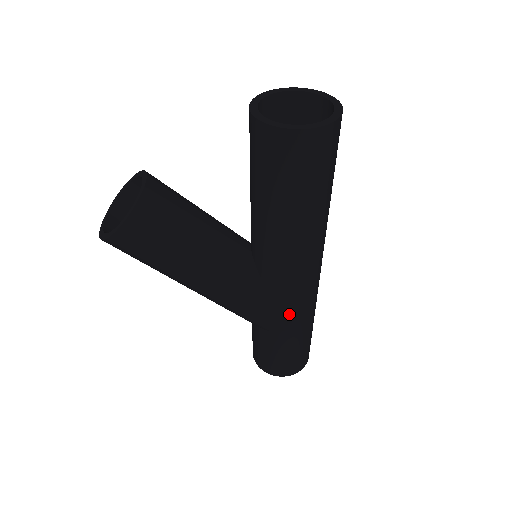
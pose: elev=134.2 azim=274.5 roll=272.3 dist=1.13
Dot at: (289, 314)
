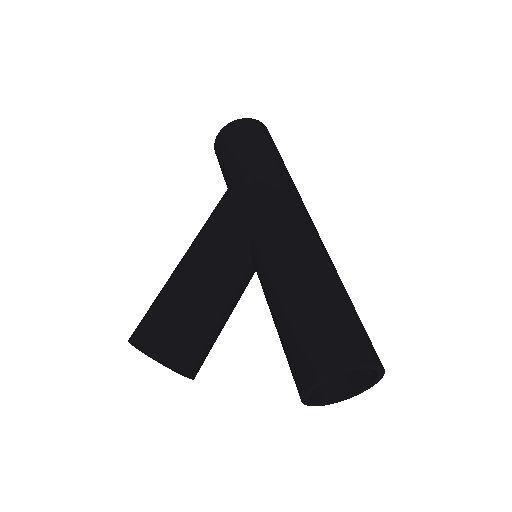
Dot at: occluded
